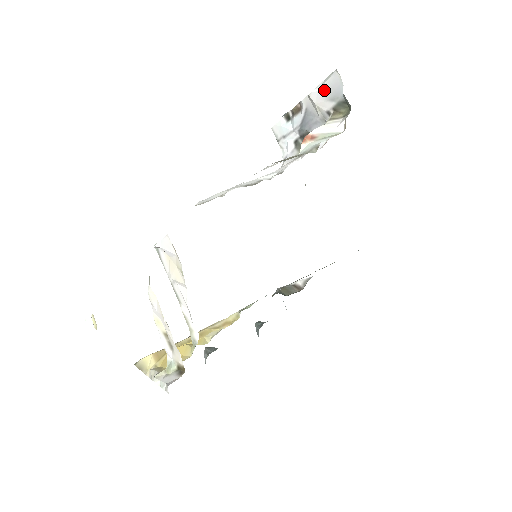
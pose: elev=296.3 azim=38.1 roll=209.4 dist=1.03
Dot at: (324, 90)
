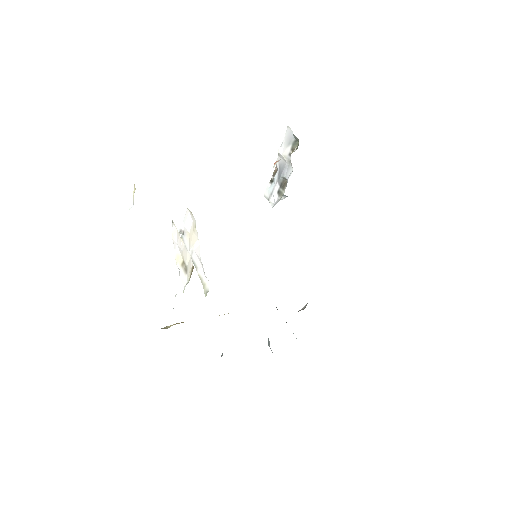
Dot at: (284, 143)
